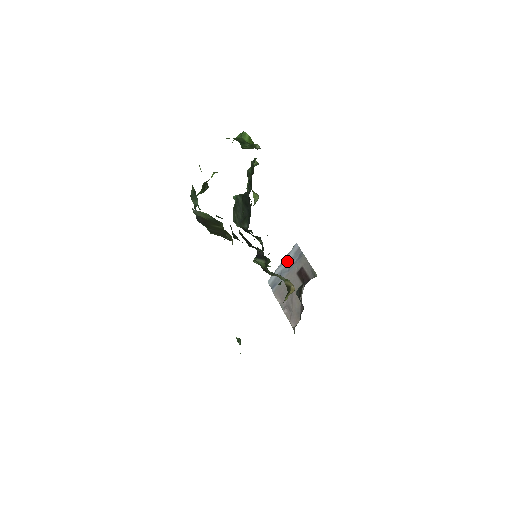
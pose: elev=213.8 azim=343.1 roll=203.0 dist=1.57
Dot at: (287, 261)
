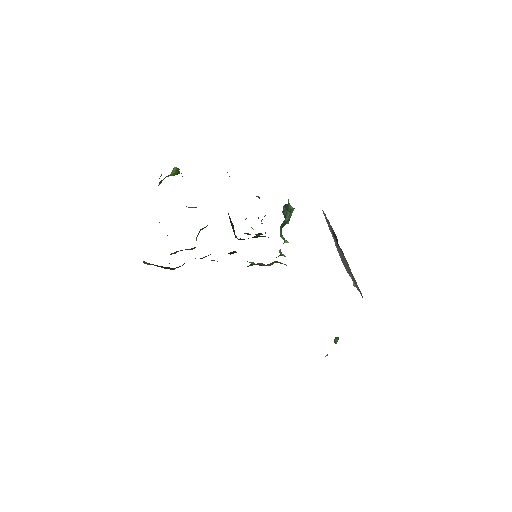
Dot at: (331, 232)
